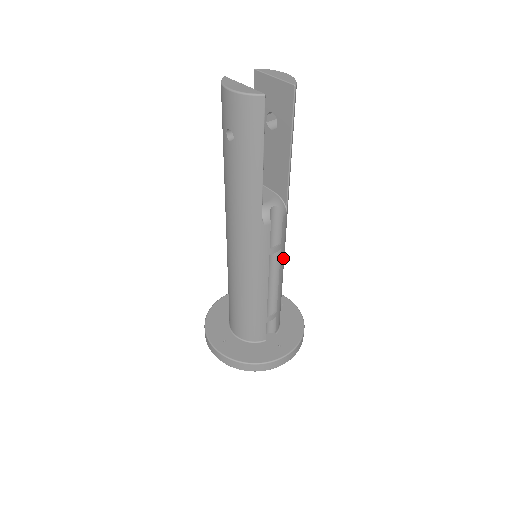
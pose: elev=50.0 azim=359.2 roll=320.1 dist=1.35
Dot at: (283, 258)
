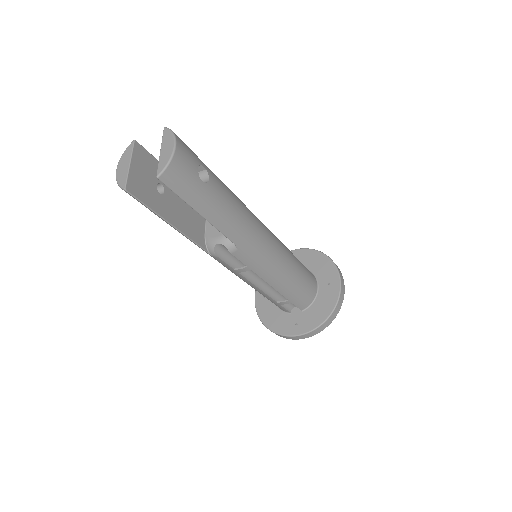
Dot at: (266, 272)
